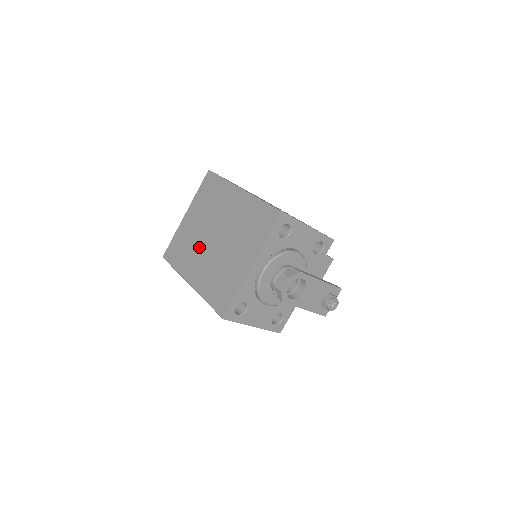
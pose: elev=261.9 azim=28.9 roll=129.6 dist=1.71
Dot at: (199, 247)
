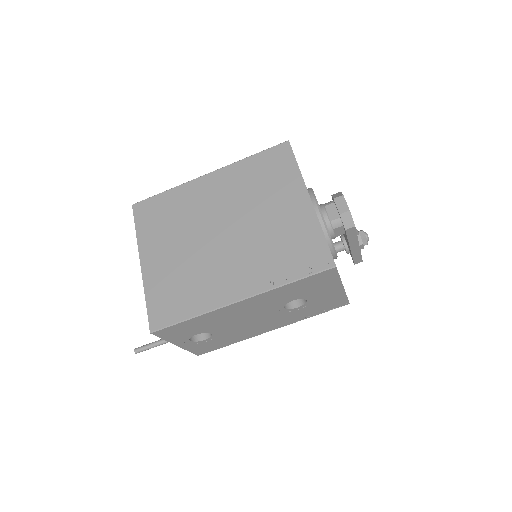
Dot at: (208, 260)
